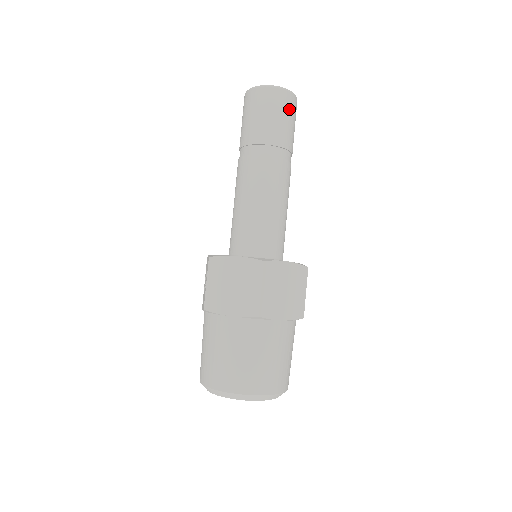
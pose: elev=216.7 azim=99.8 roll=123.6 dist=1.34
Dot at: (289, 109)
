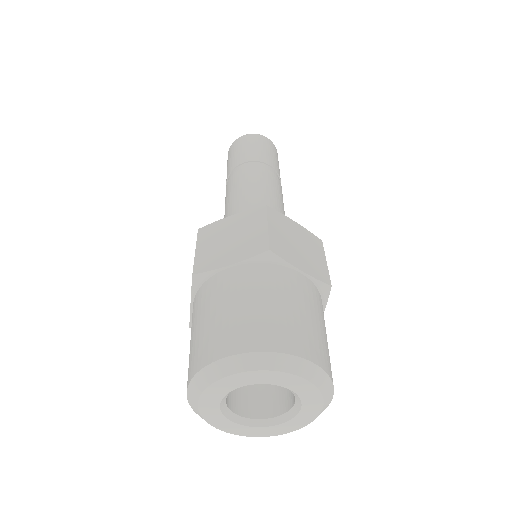
Dot at: (271, 148)
